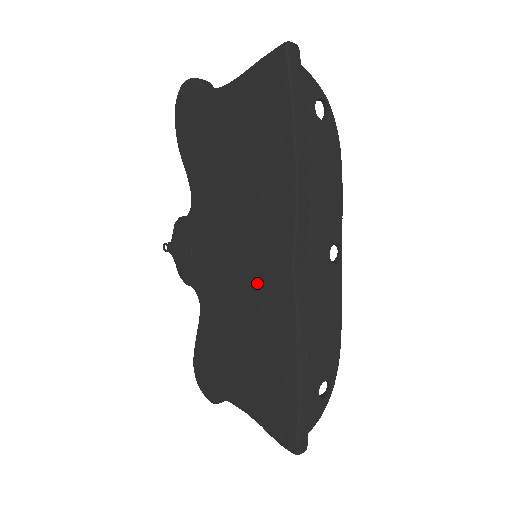
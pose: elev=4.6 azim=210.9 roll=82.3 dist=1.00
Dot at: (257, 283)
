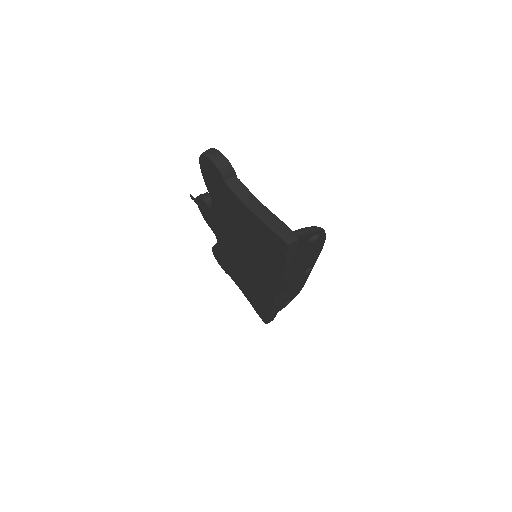
Dot at: (254, 277)
